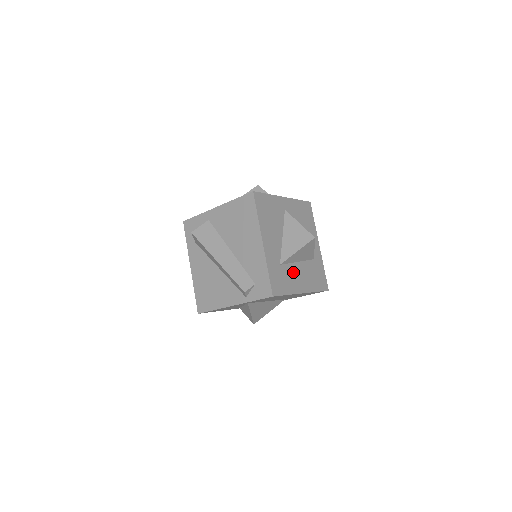
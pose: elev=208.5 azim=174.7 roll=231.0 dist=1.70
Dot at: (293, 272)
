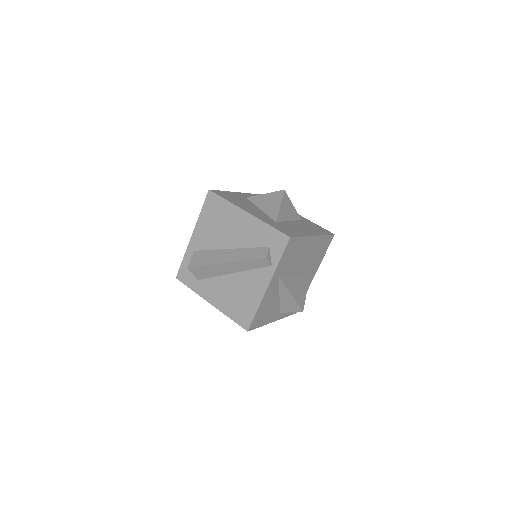
Dot at: (292, 226)
